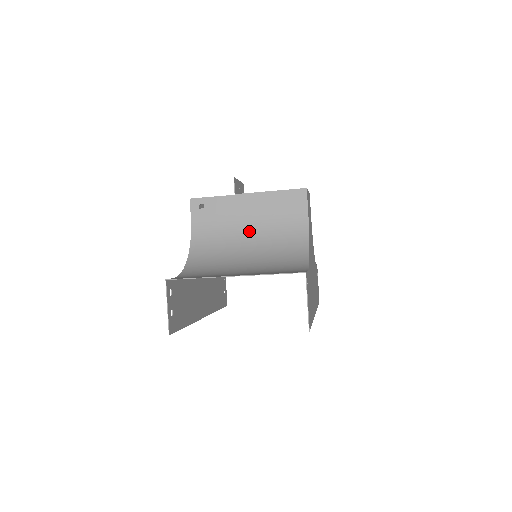
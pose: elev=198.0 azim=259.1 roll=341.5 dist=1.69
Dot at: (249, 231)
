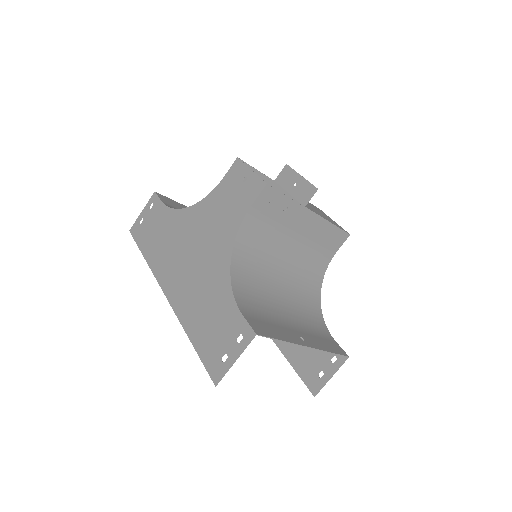
Dot at: (289, 251)
